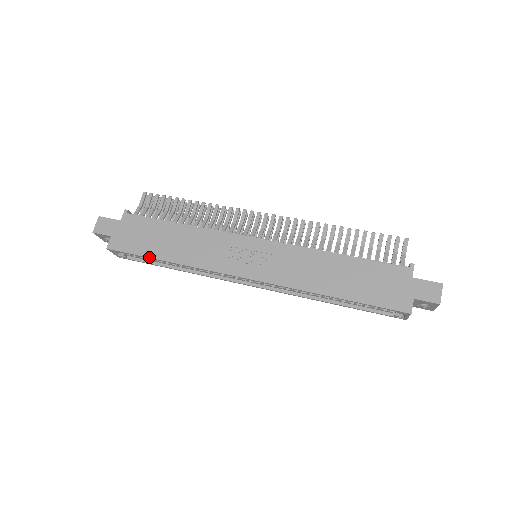
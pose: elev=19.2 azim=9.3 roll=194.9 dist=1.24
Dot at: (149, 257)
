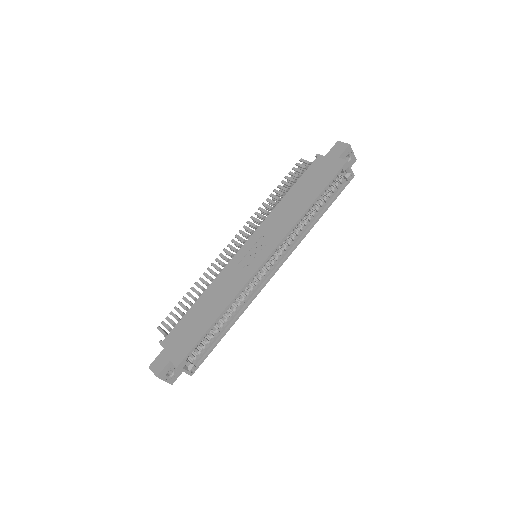
Dot at: (206, 331)
